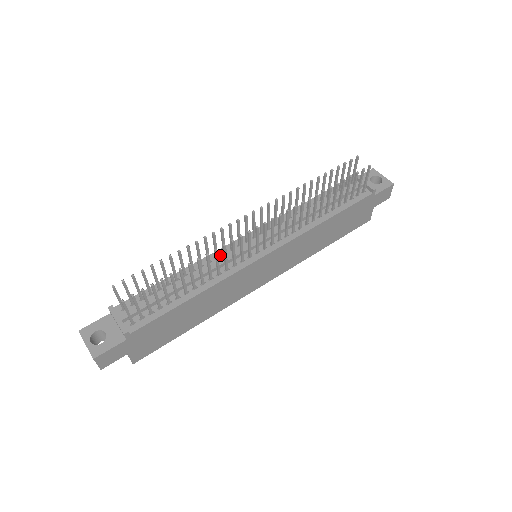
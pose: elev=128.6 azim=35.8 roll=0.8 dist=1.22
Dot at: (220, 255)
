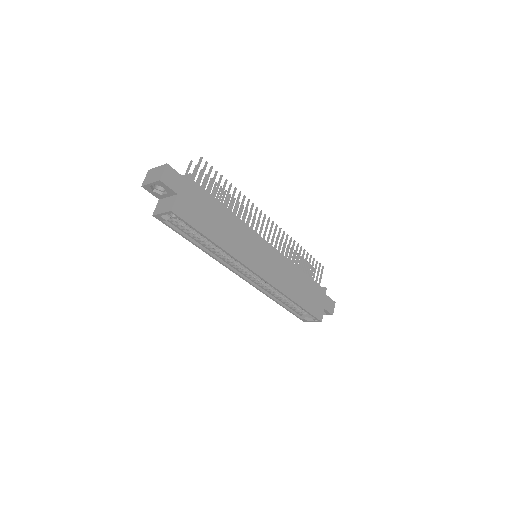
Dot at: occluded
